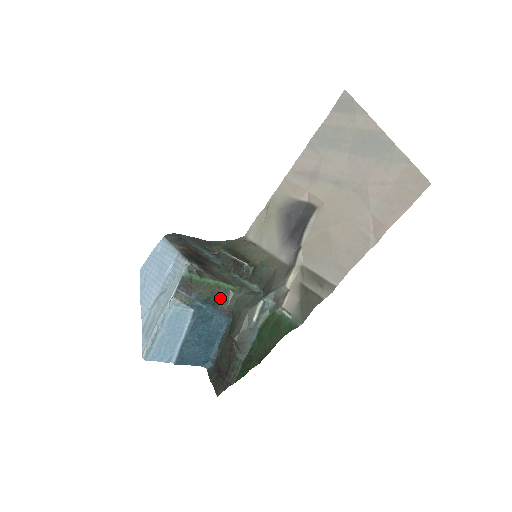
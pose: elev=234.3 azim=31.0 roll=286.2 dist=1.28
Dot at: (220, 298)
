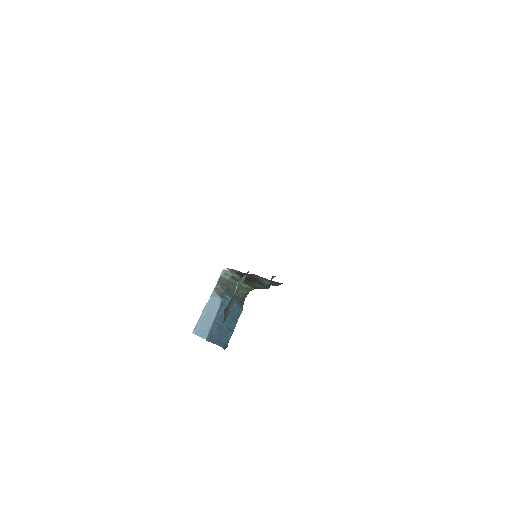
Dot at: (242, 295)
